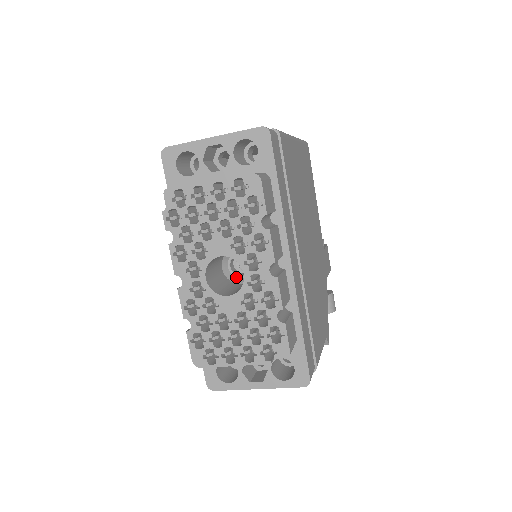
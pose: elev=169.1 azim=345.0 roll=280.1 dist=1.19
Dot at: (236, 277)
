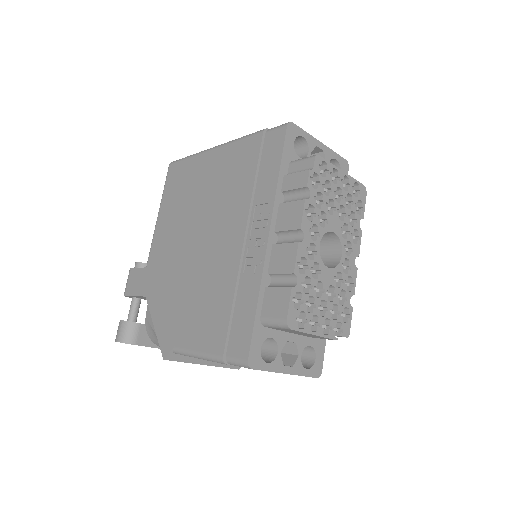
Dot at: occluded
